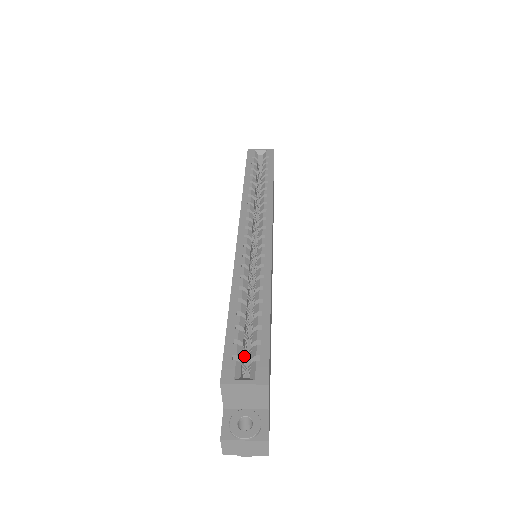
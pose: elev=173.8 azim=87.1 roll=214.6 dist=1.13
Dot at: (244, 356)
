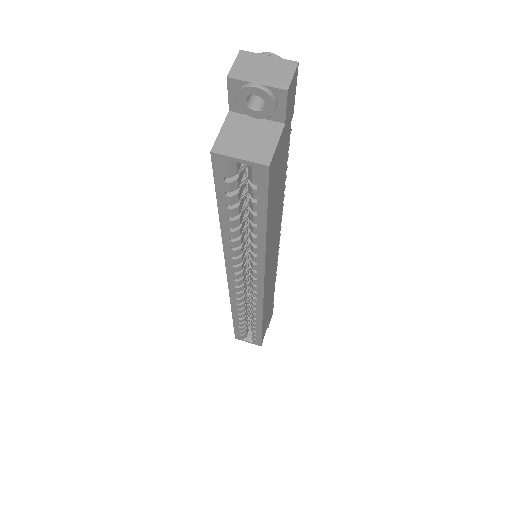
Dot at: occluded
